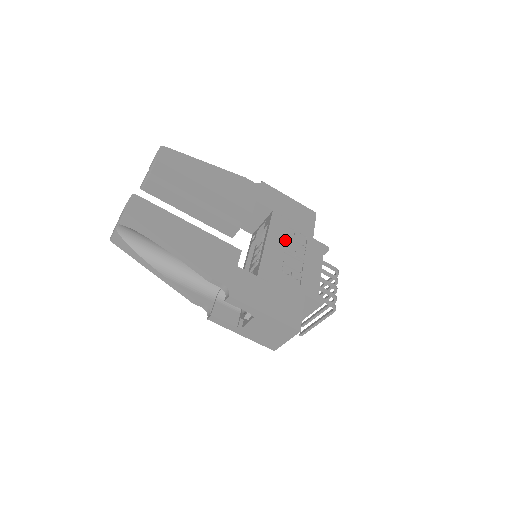
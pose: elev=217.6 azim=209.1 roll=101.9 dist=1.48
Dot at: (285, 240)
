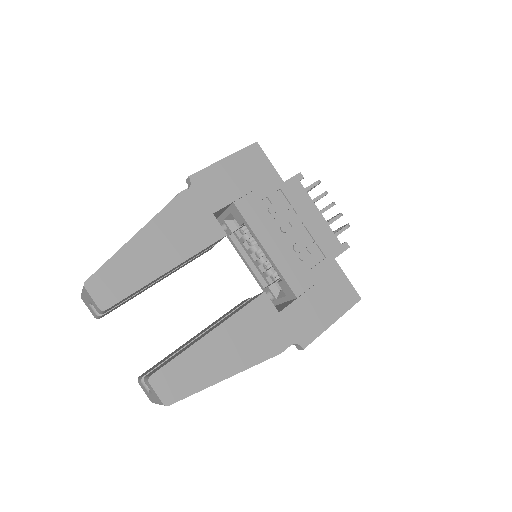
Dot at: (273, 223)
